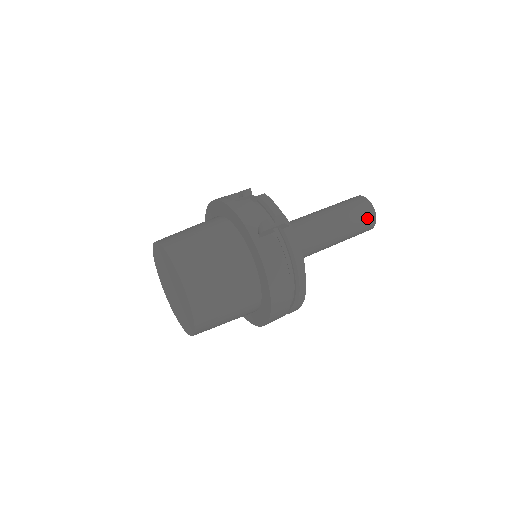
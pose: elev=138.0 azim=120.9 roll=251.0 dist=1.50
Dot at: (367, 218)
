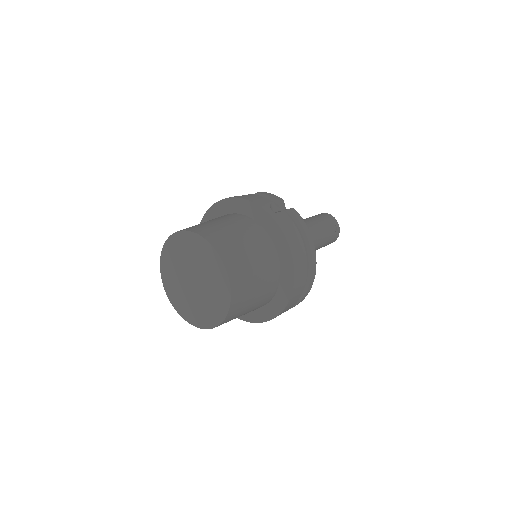
Dot at: (333, 226)
